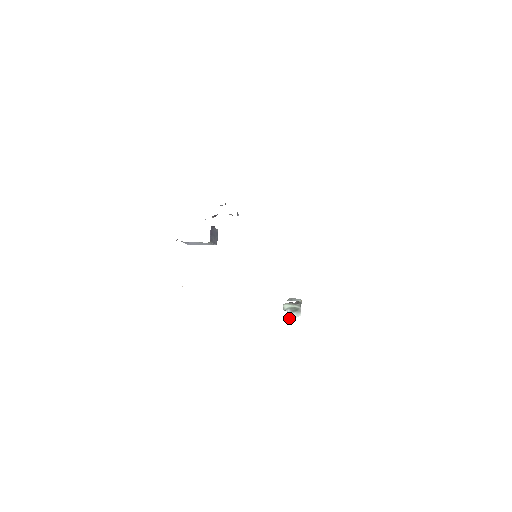
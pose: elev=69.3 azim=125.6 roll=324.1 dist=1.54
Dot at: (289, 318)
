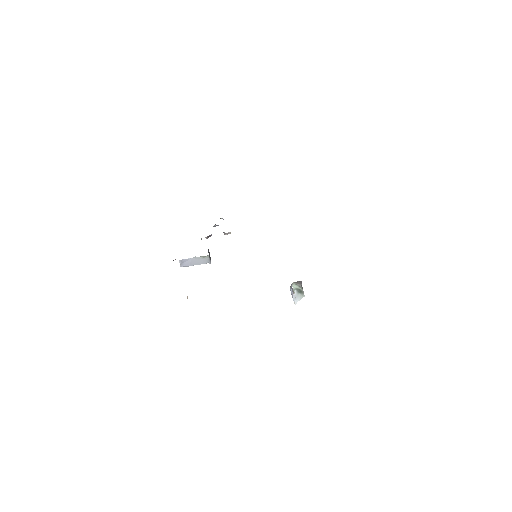
Dot at: (296, 299)
